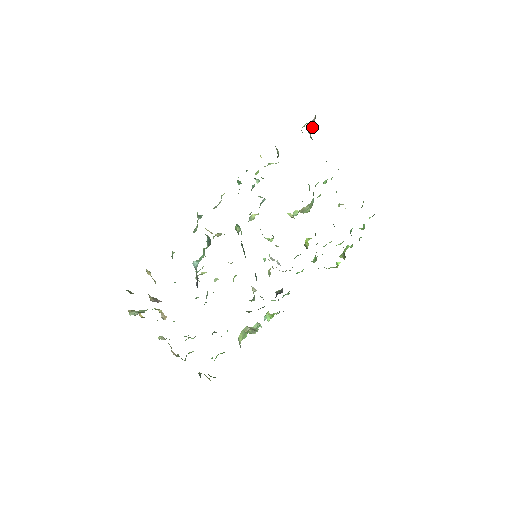
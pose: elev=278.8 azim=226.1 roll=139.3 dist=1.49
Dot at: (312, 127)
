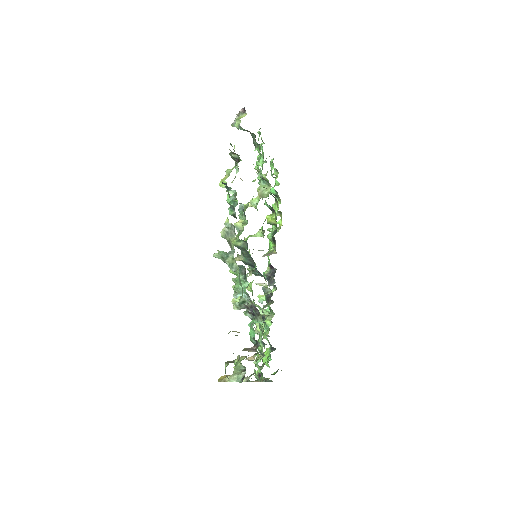
Dot at: (235, 119)
